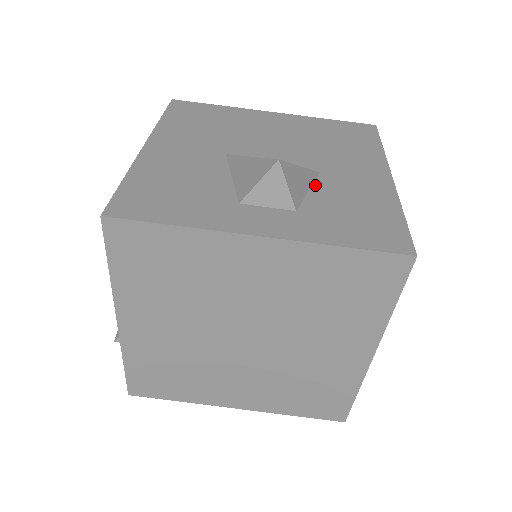
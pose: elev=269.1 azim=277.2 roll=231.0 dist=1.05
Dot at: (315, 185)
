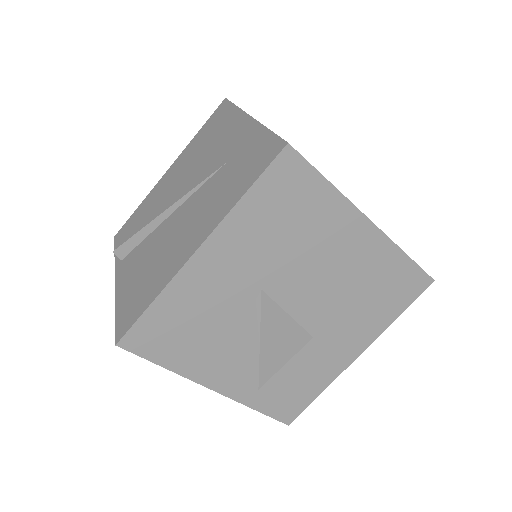
Dot at: occluded
